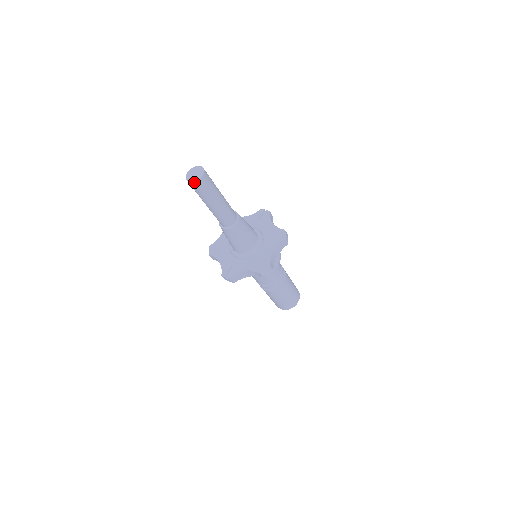
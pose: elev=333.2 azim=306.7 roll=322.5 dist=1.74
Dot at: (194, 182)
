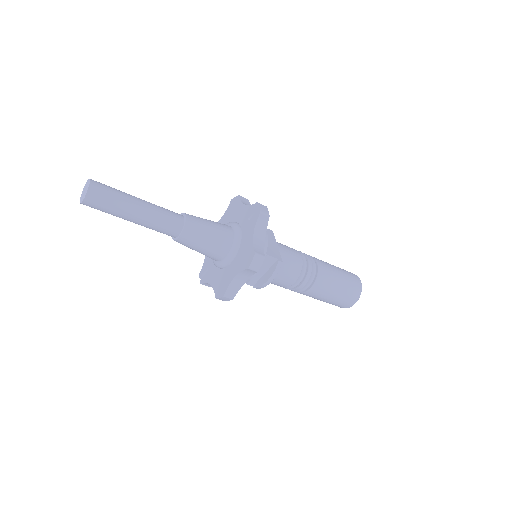
Dot at: (80, 203)
